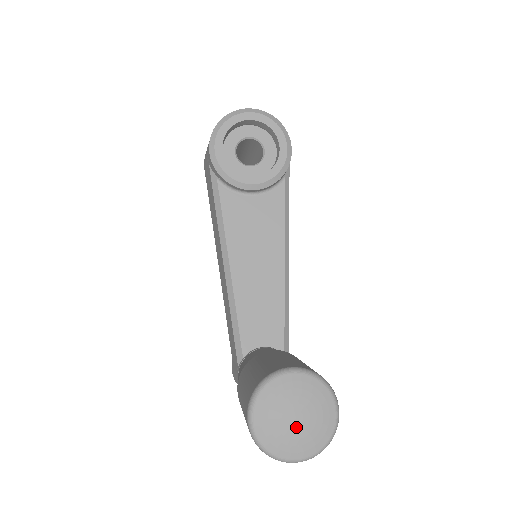
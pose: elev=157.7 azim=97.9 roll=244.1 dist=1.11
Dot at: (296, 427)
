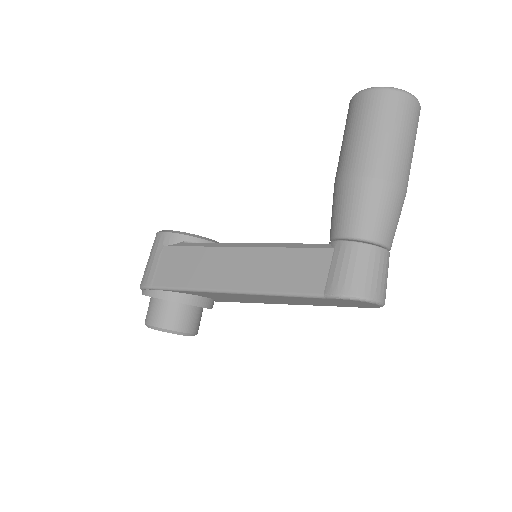
Dot at: occluded
